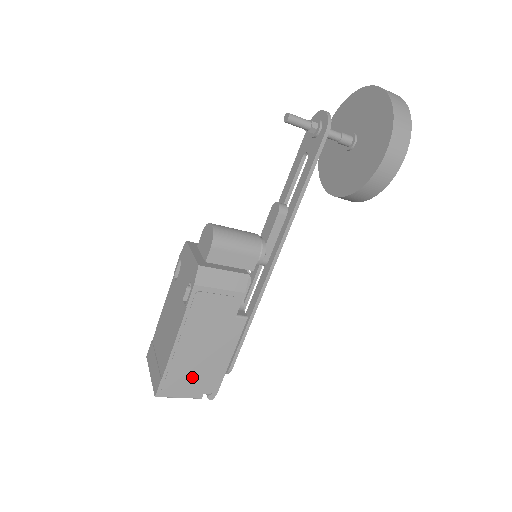
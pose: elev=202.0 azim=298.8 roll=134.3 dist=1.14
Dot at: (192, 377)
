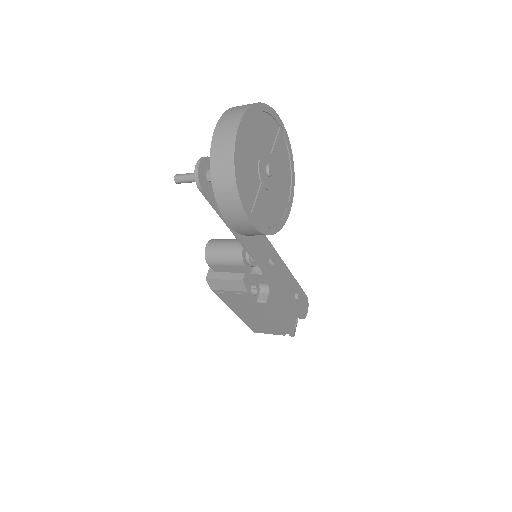
Dot at: (265, 327)
